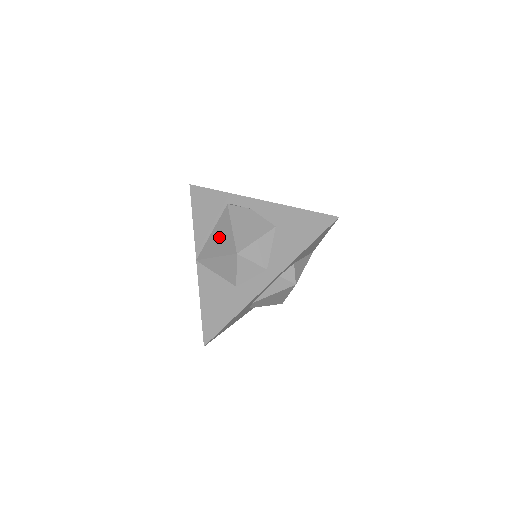
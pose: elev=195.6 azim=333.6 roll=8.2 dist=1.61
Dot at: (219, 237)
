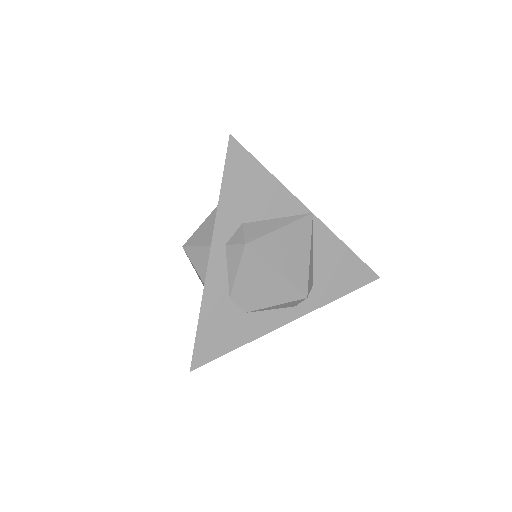
Dot at: occluded
